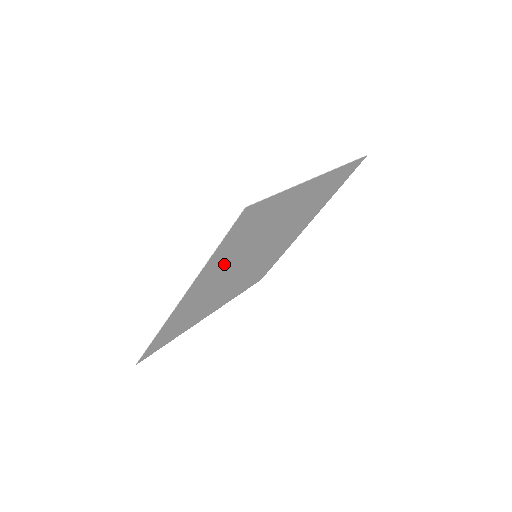
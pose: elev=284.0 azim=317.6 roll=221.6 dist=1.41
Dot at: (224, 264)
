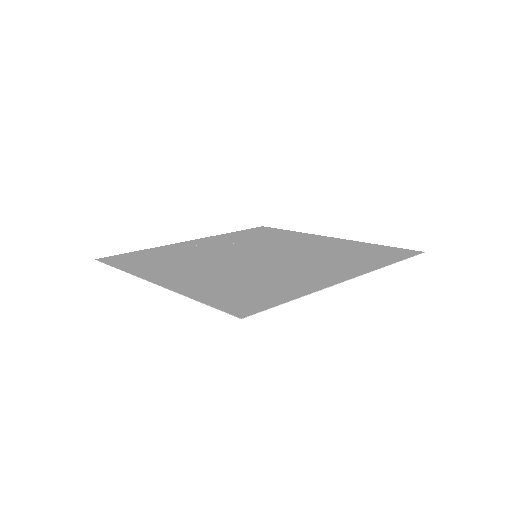
Dot at: (211, 278)
